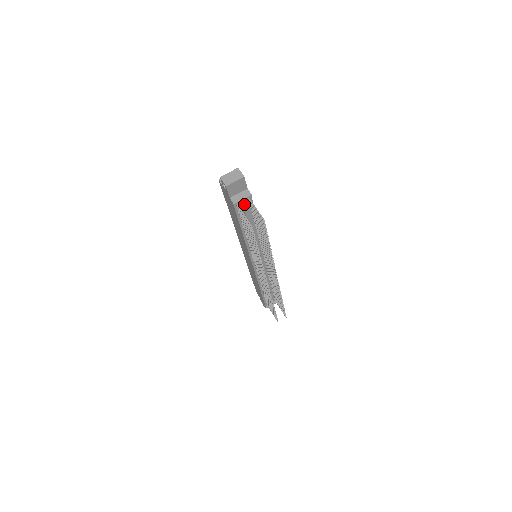
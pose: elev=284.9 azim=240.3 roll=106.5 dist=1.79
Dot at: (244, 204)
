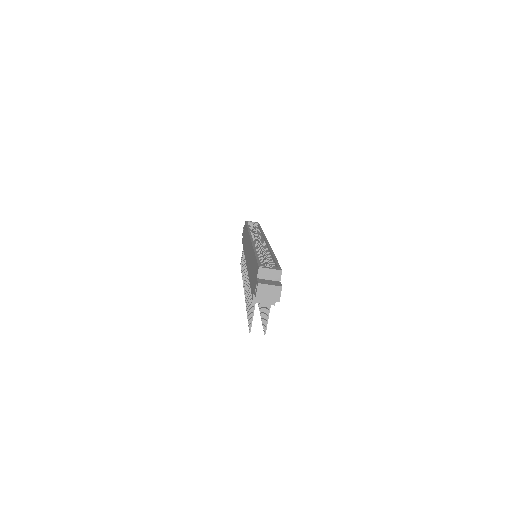
Dot at: occluded
